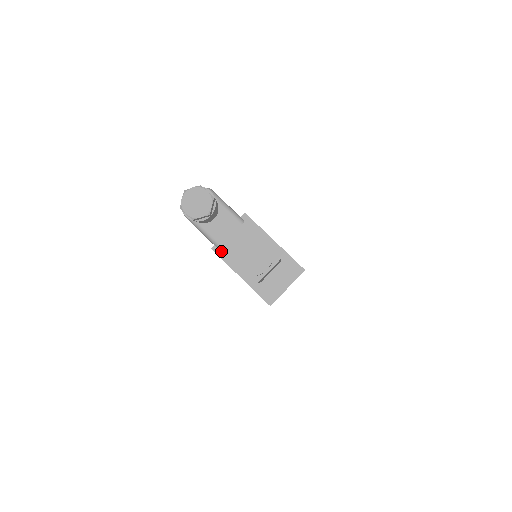
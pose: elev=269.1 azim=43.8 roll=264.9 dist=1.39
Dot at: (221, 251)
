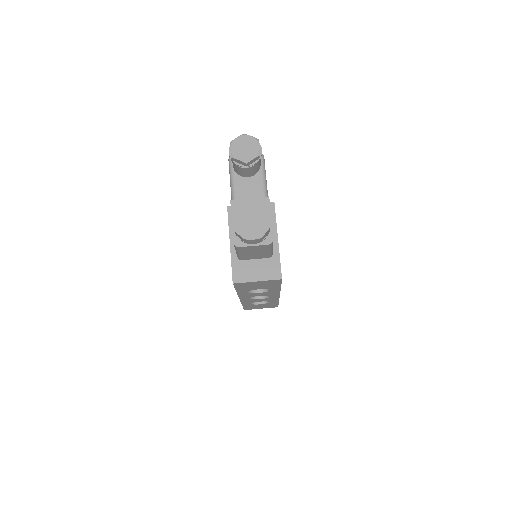
Dot at: (232, 203)
